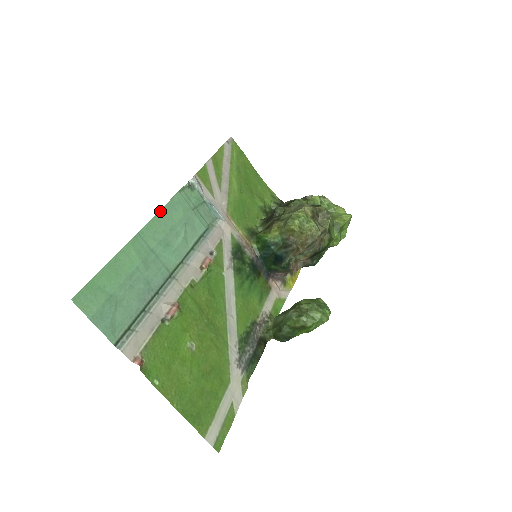
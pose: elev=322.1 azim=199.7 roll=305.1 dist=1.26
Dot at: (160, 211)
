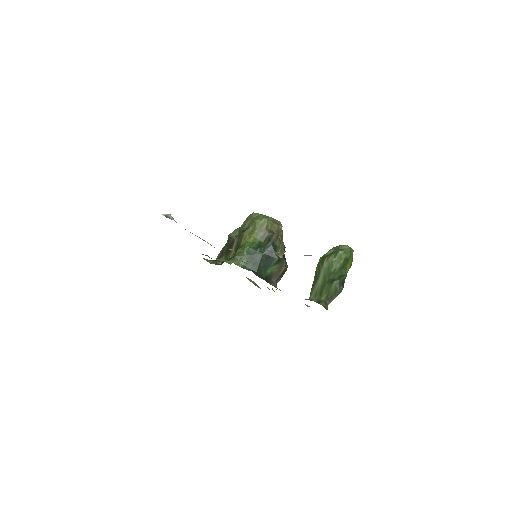
Dot at: occluded
